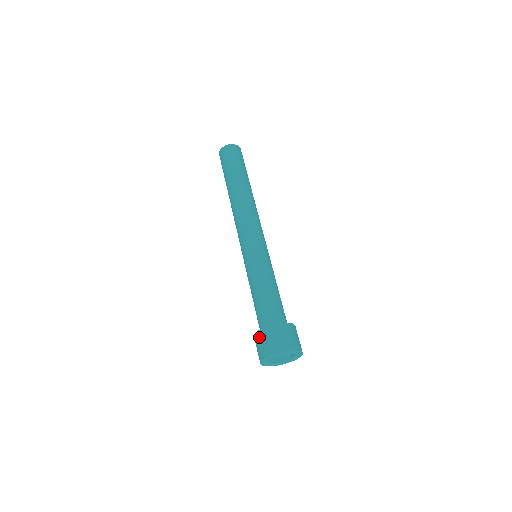
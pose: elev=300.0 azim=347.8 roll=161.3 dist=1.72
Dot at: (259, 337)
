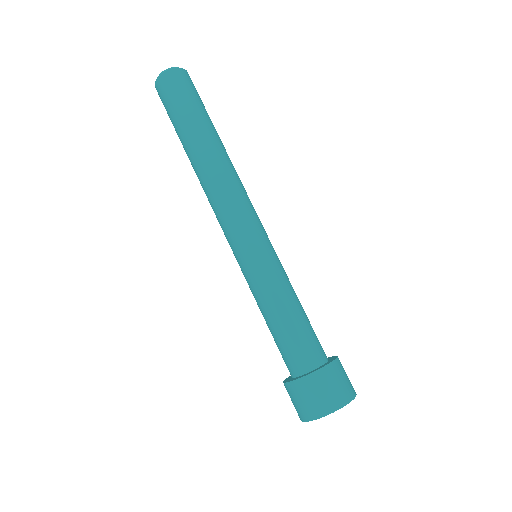
Dot at: (296, 390)
